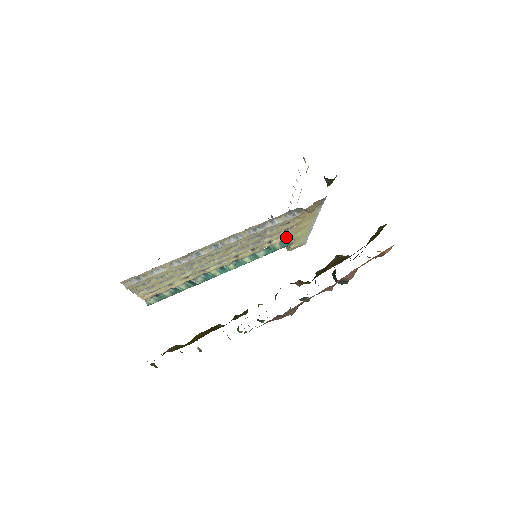
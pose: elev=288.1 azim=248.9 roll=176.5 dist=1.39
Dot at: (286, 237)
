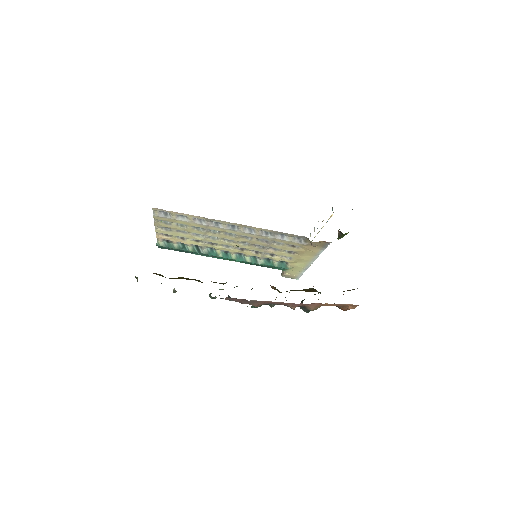
Dot at: (286, 260)
